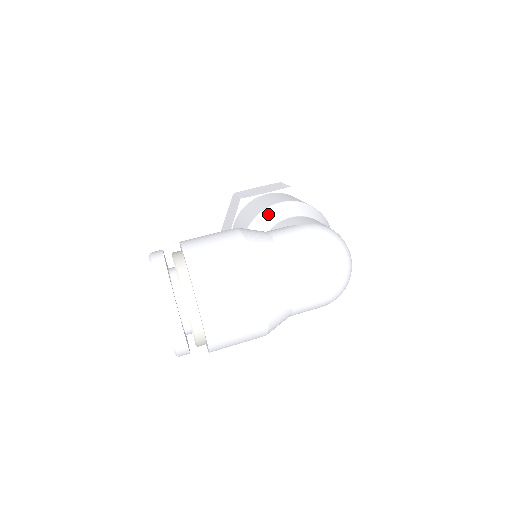
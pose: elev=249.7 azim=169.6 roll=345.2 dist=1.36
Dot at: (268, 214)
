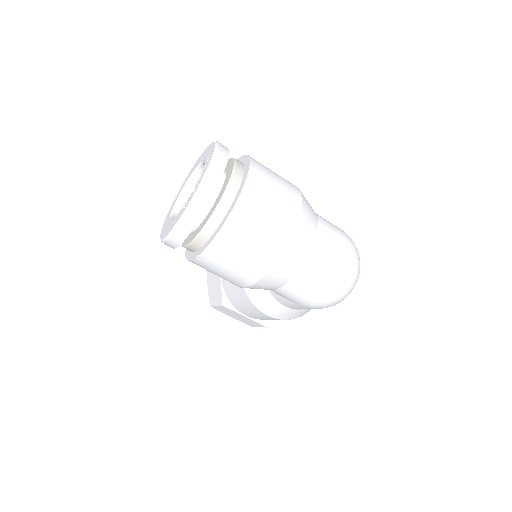
Dot at: occluded
